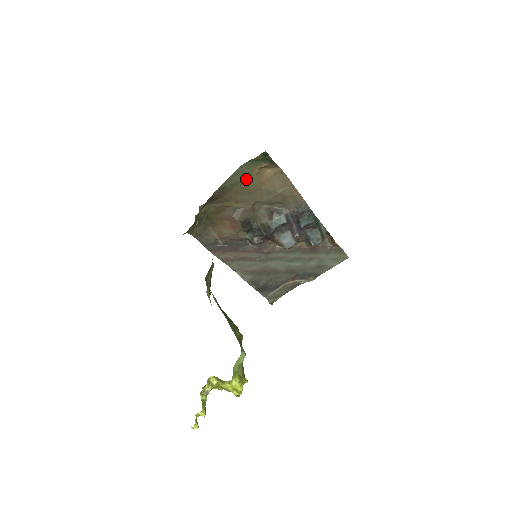
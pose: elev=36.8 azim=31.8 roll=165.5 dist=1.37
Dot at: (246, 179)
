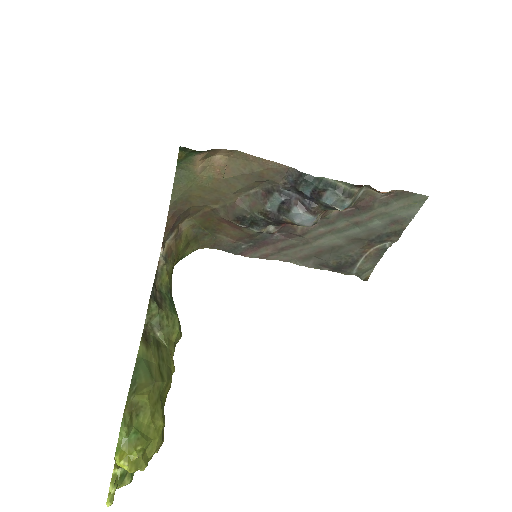
Dot at: (196, 180)
